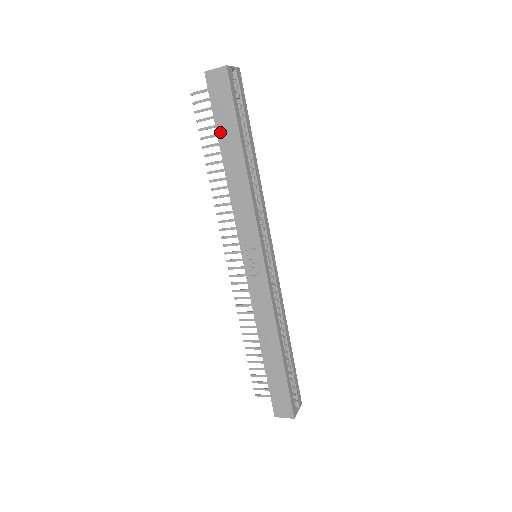
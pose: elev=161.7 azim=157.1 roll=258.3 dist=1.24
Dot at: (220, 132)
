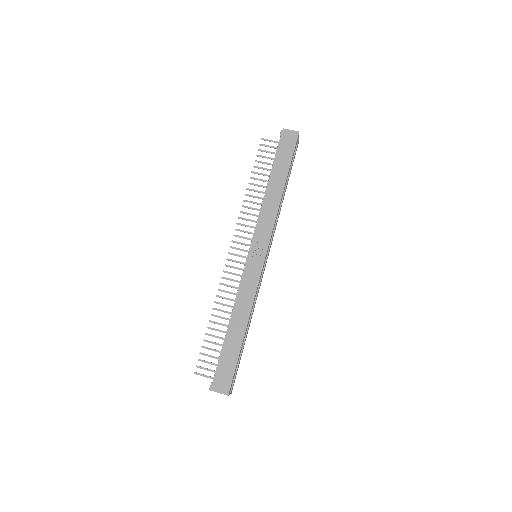
Dot at: (276, 165)
